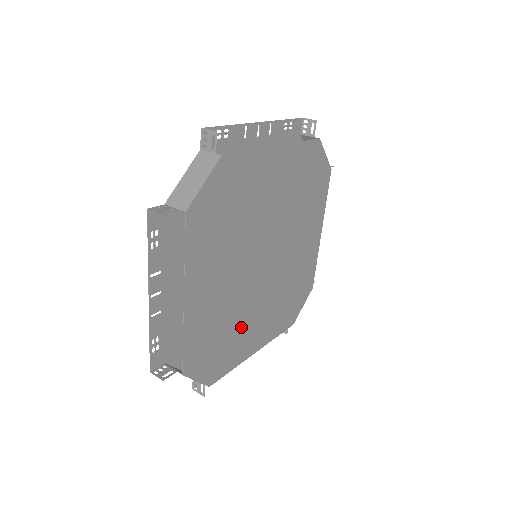
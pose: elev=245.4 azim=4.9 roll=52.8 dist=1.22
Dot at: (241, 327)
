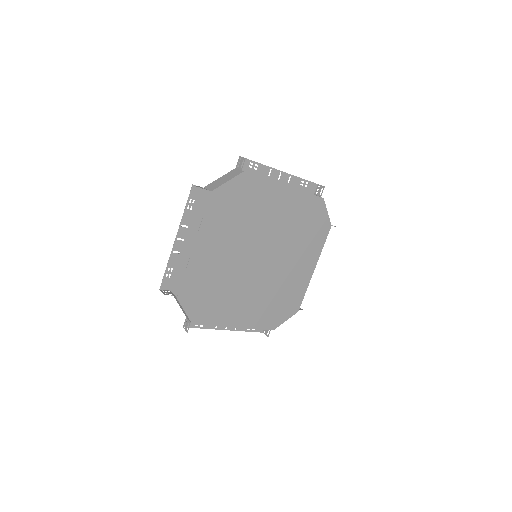
Dot at: (286, 284)
